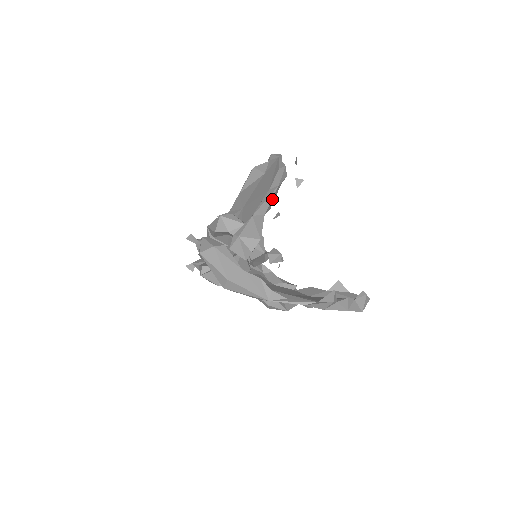
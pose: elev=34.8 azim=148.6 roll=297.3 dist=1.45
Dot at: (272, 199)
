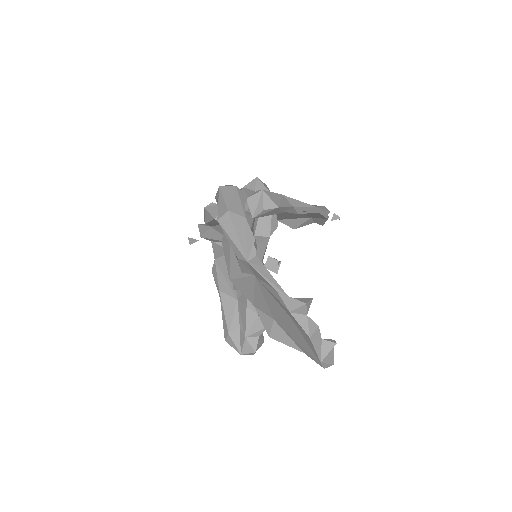
Dot at: (306, 208)
